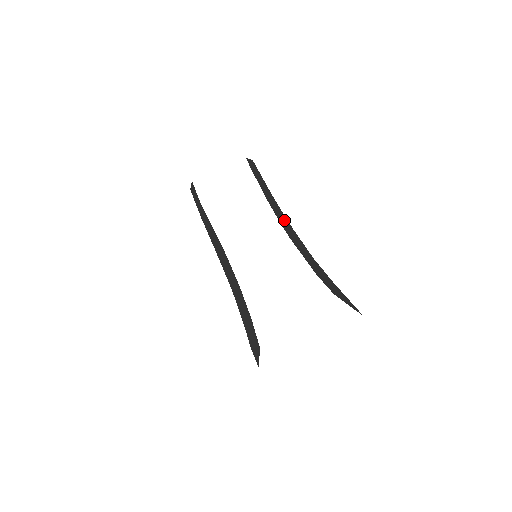
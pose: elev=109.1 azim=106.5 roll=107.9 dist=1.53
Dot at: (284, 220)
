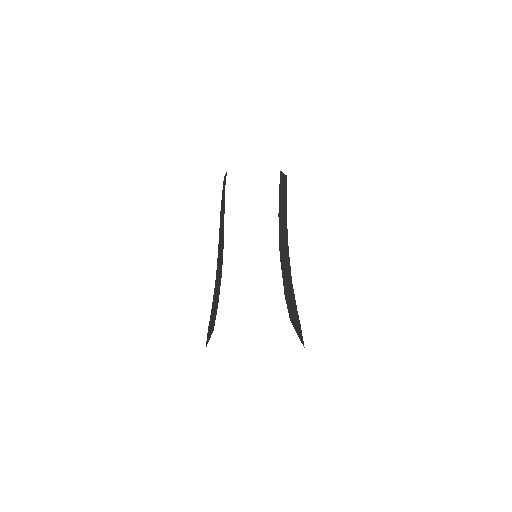
Dot at: (284, 238)
